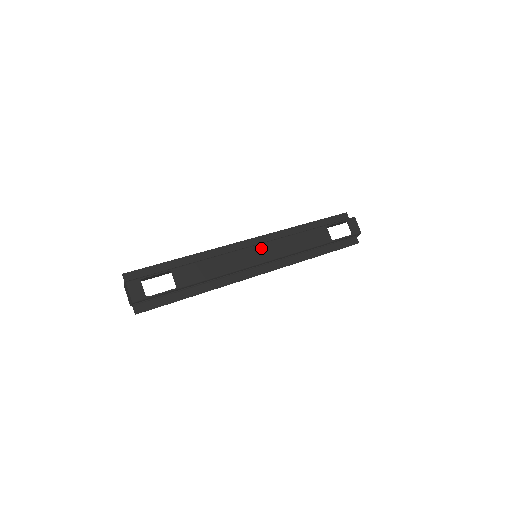
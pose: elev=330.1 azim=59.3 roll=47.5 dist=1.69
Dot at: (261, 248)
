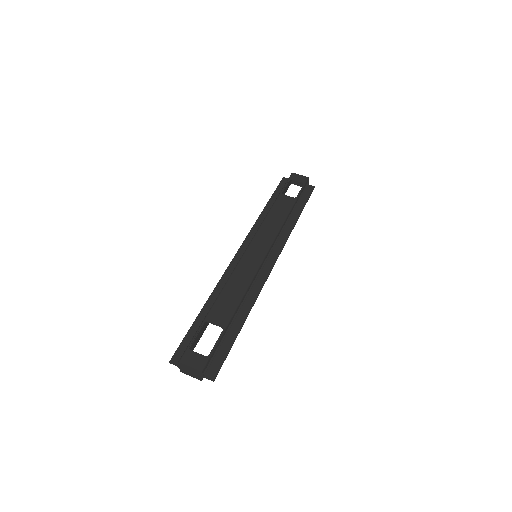
Dot at: (253, 246)
